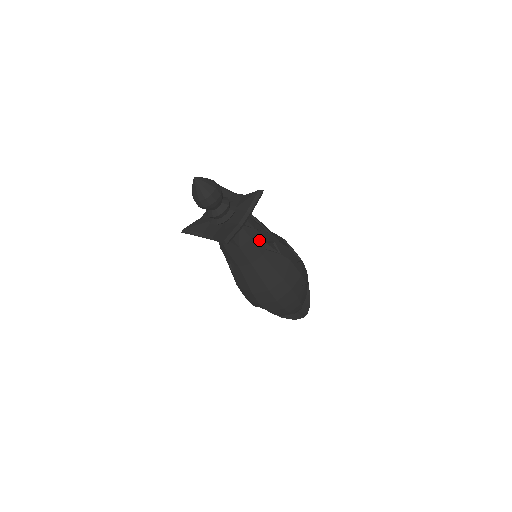
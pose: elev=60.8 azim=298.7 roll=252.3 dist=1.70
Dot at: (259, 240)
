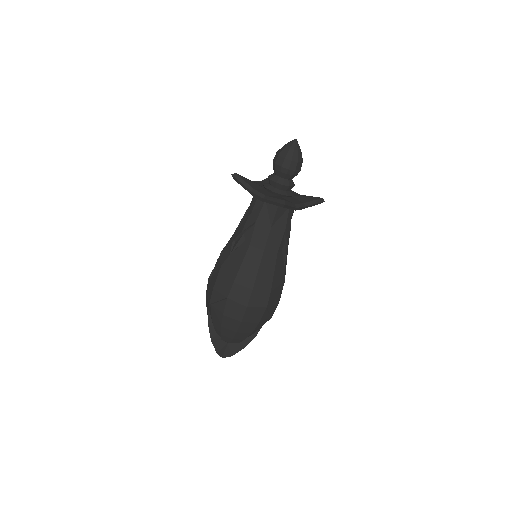
Dot at: (285, 238)
